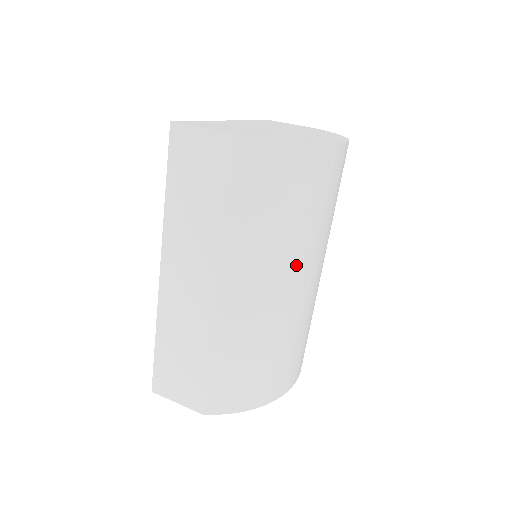
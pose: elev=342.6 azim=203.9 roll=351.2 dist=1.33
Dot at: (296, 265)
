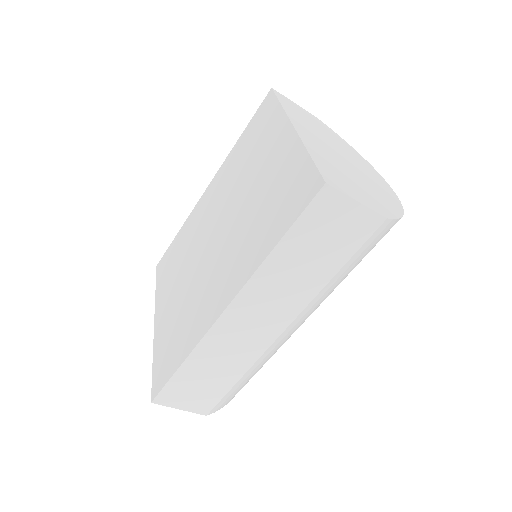
Dot at: occluded
